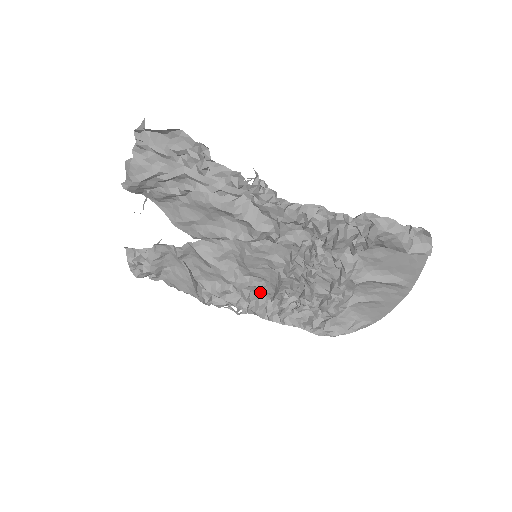
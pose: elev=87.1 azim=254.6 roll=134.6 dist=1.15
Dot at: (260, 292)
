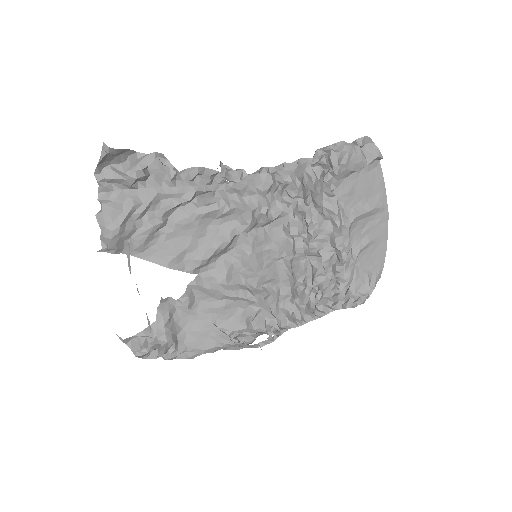
Dot at: (278, 302)
